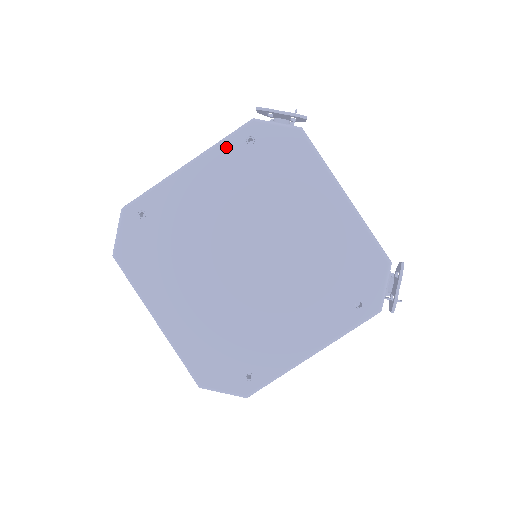
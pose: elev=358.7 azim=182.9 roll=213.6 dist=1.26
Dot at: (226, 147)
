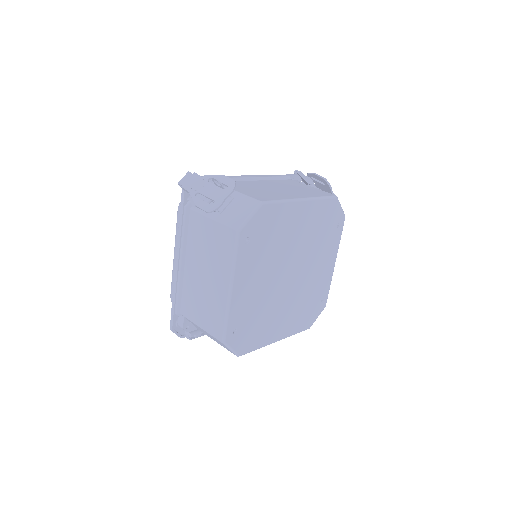
Dot at: (240, 259)
